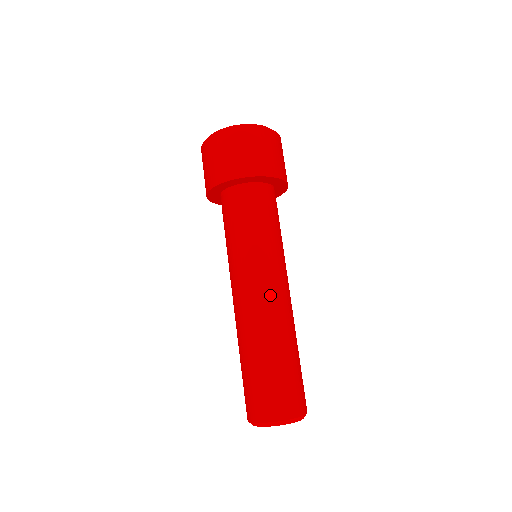
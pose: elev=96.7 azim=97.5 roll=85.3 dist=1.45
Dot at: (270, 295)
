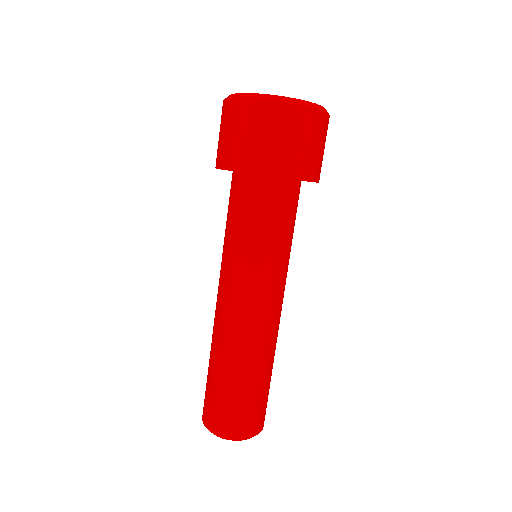
Dot at: (253, 316)
